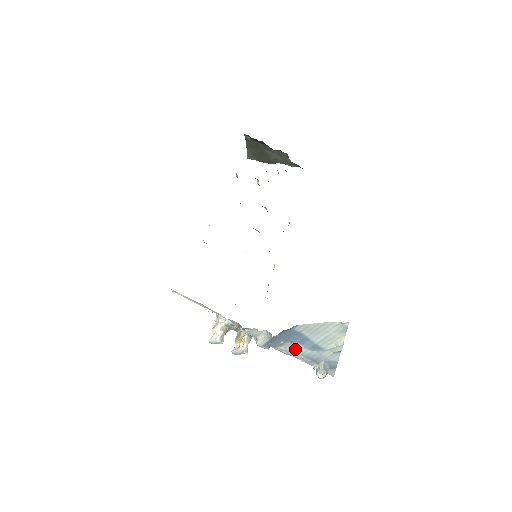
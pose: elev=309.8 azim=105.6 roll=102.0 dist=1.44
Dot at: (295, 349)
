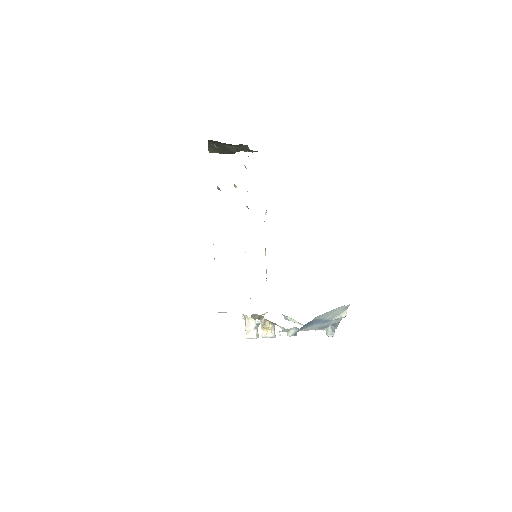
Dot at: (312, 327)
